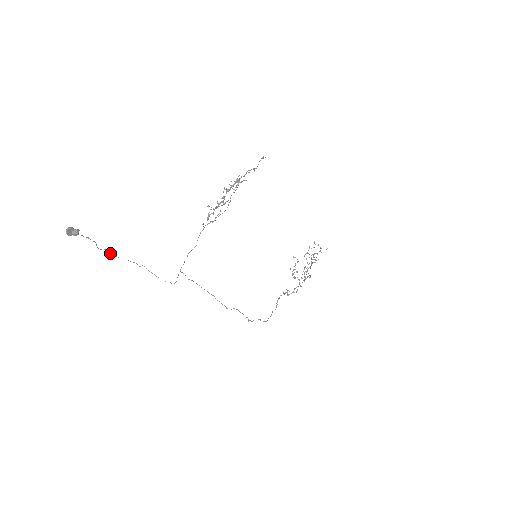
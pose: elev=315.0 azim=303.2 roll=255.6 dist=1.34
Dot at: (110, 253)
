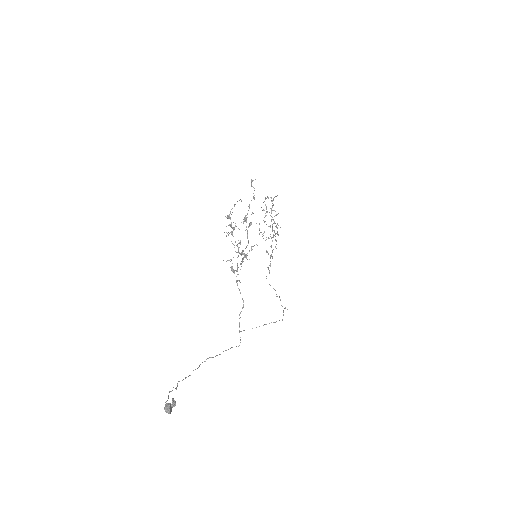
Dot at: occluded
